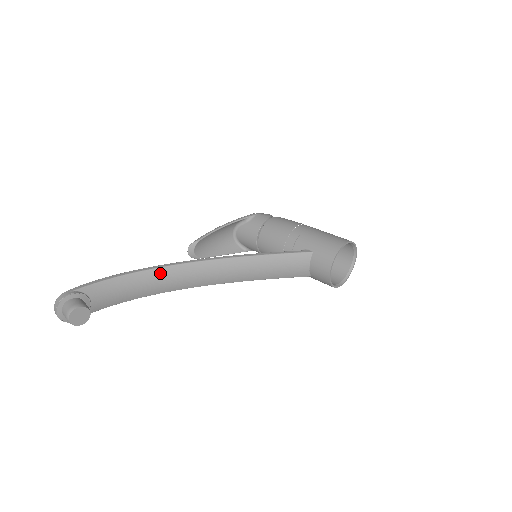
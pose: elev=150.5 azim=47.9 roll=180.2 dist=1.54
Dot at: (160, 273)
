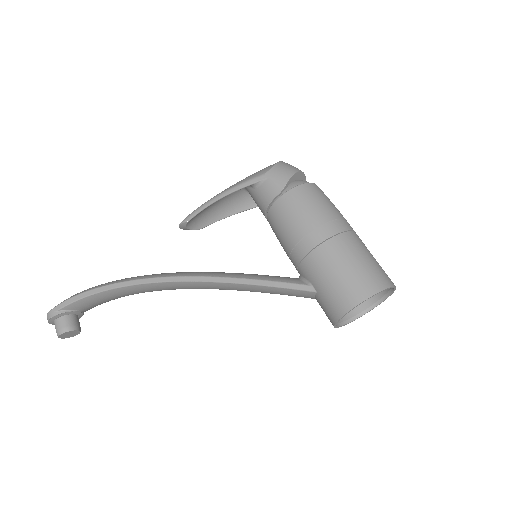
Dot at: (136, 288)
